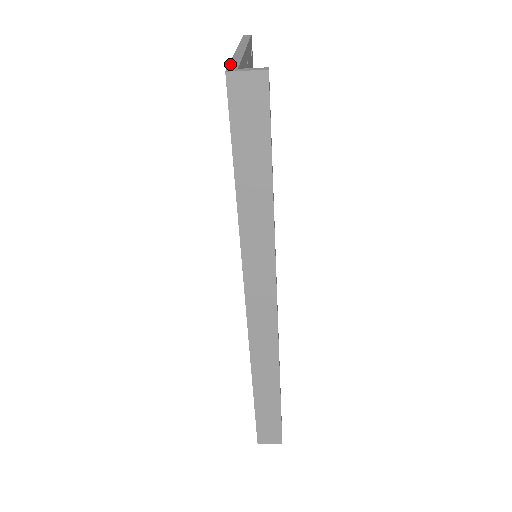
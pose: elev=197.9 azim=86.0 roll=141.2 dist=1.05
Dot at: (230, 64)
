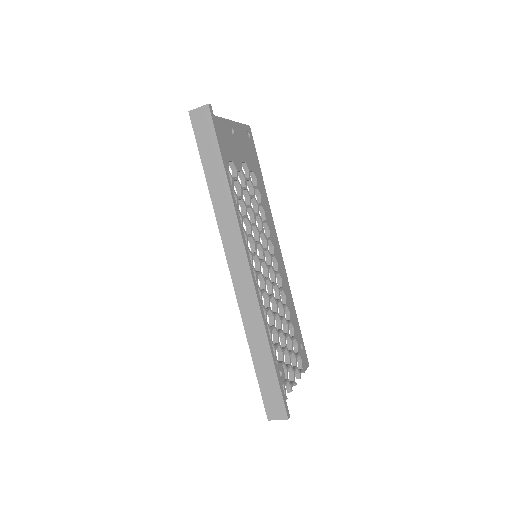
Dot at: occluded
